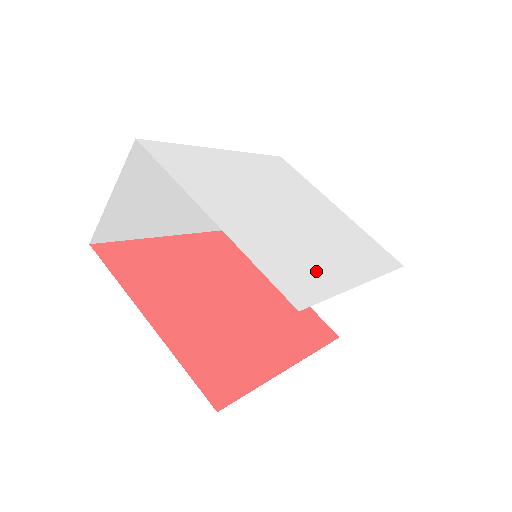
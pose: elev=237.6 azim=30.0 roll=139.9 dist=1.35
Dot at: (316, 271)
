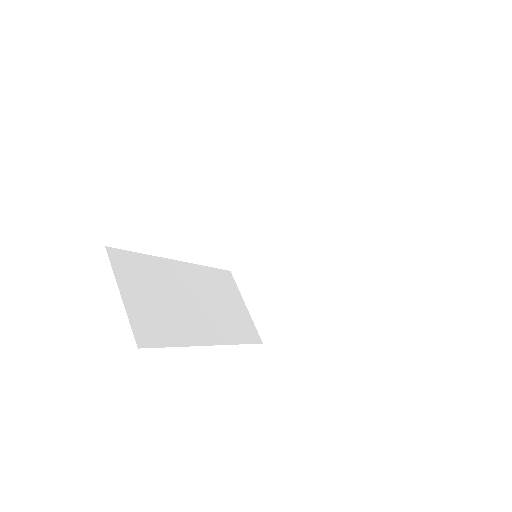
Dot at: occluded
